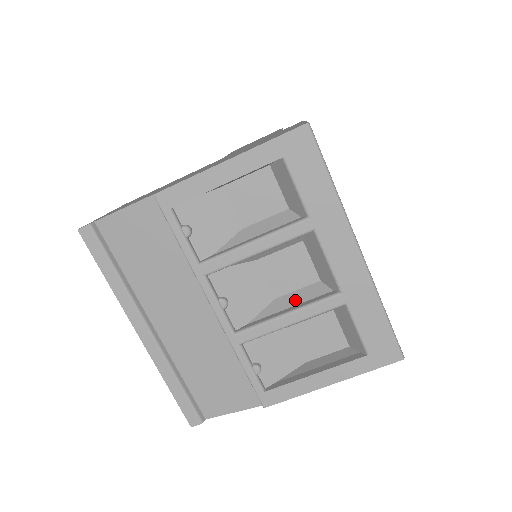
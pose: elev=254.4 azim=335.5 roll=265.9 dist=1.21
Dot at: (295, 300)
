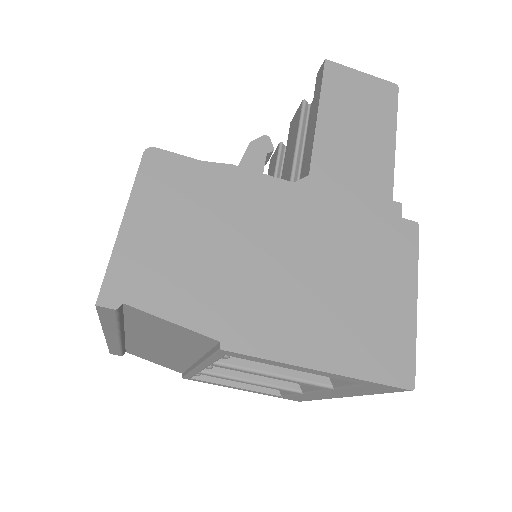
Dot at: occluded
